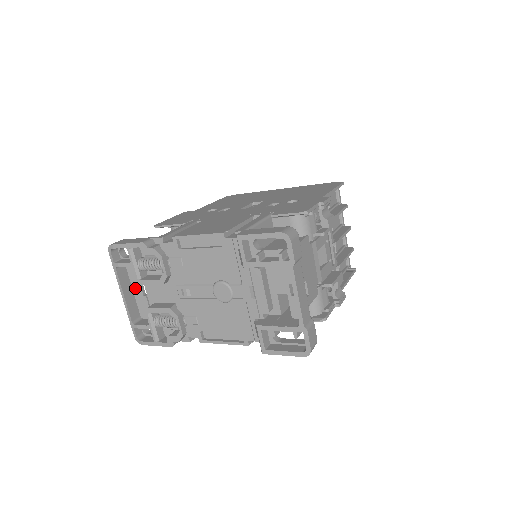
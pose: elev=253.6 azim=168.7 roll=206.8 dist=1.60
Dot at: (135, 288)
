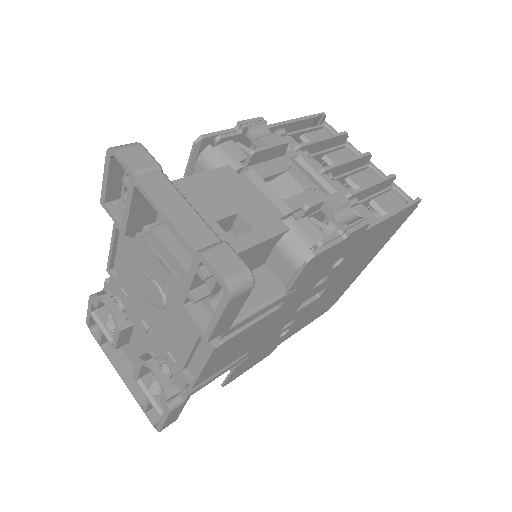
Dot at: (134, 363)
